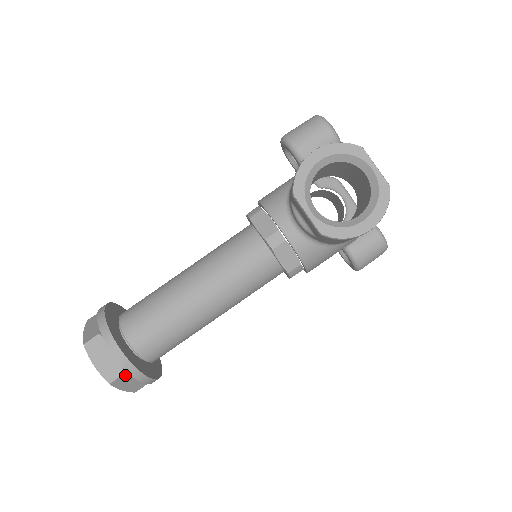
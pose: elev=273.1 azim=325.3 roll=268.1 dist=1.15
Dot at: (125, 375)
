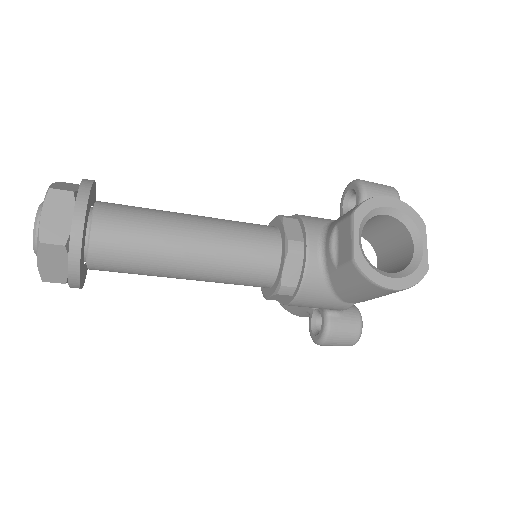
Dot at: (62, 248)
